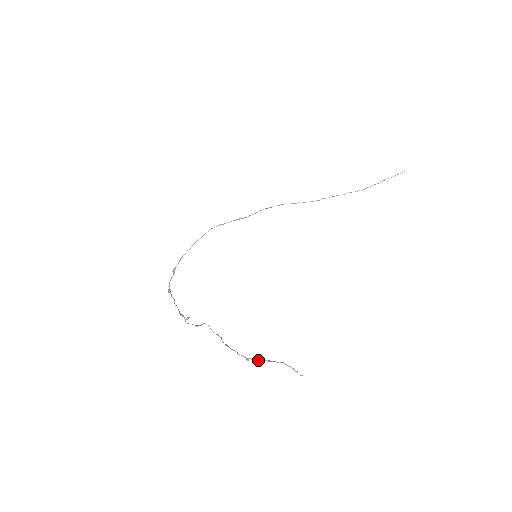
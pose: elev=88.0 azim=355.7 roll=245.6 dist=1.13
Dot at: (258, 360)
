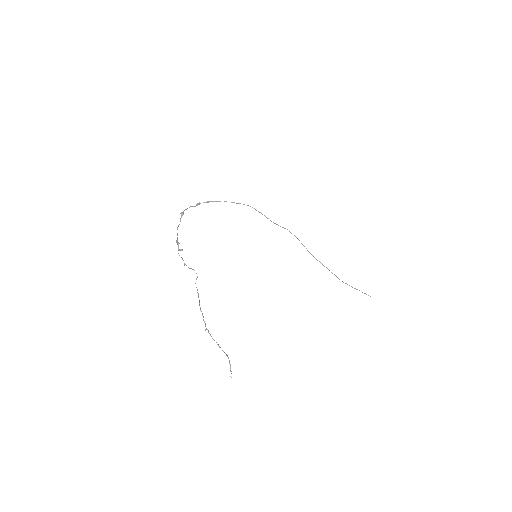
Dot at: occluded
